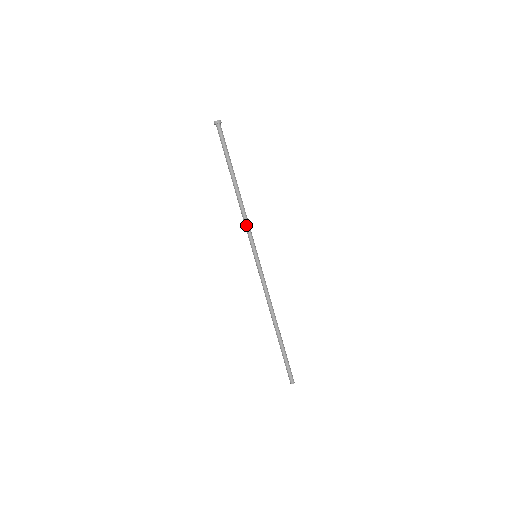
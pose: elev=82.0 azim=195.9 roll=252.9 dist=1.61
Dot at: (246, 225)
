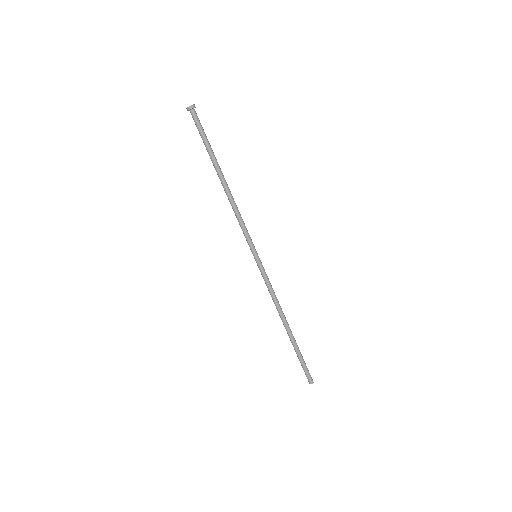
Dot at: (240, 224)
